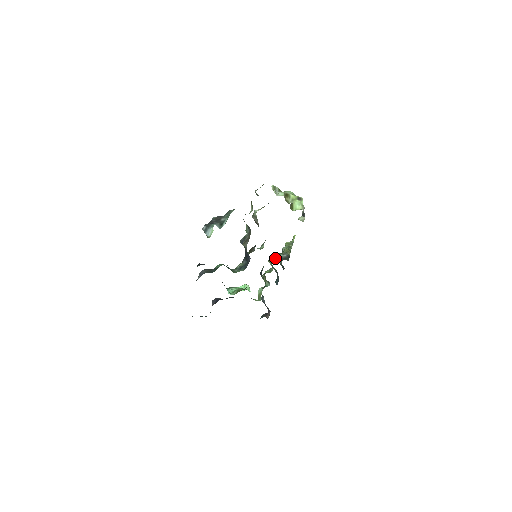
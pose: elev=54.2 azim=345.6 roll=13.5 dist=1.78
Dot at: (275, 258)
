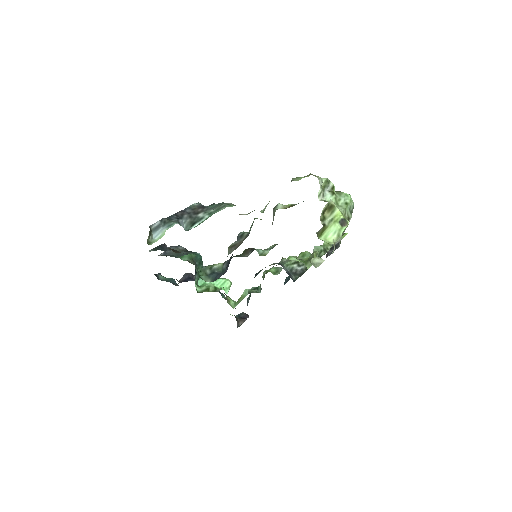
Dot at: (292, 259)
